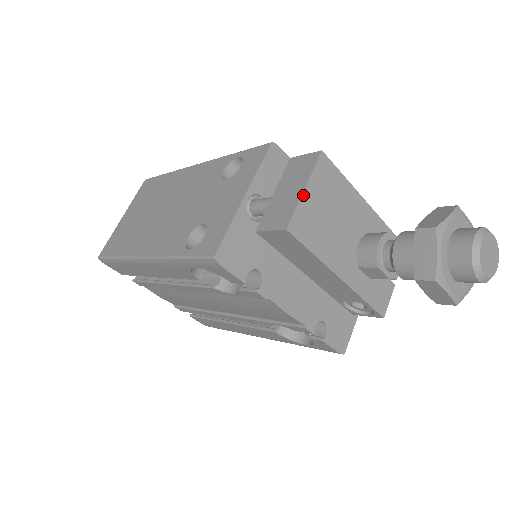
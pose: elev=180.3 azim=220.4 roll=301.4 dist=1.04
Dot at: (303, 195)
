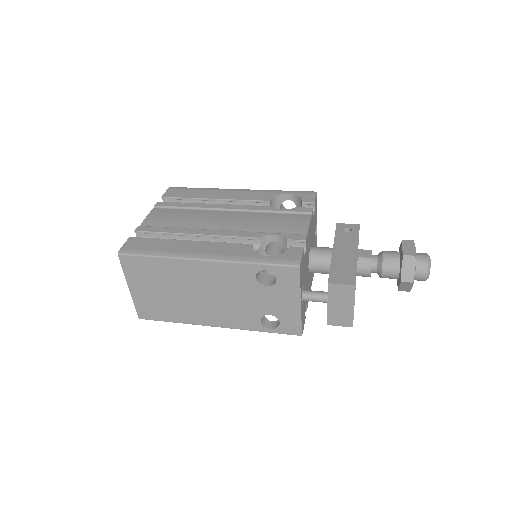
Dot at: occluded
